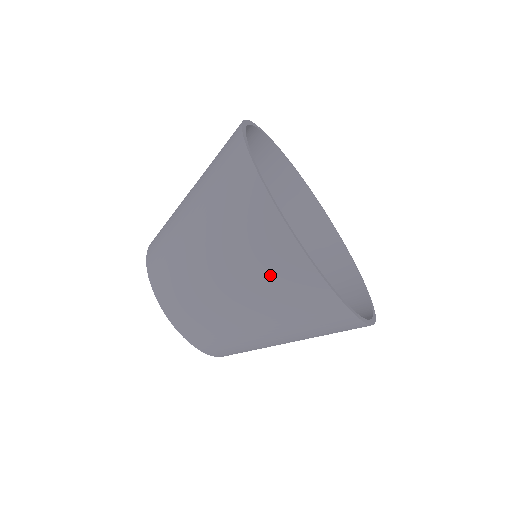
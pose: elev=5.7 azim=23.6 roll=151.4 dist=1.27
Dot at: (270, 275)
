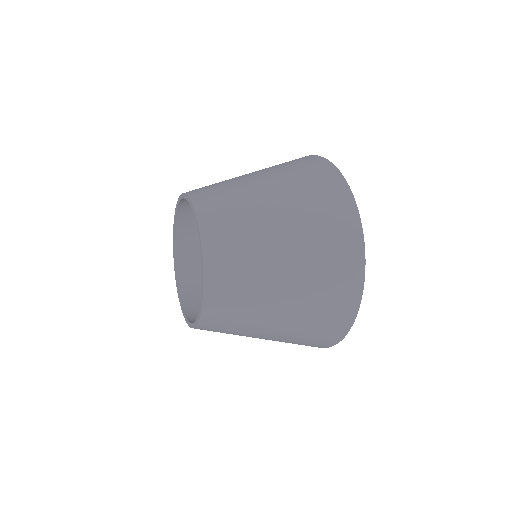
Dot at: (328, 285)
